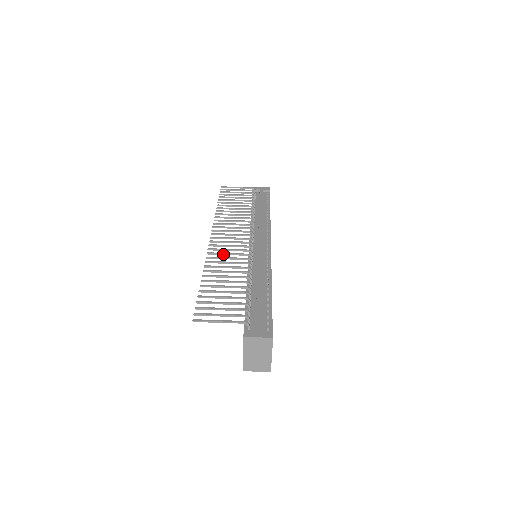
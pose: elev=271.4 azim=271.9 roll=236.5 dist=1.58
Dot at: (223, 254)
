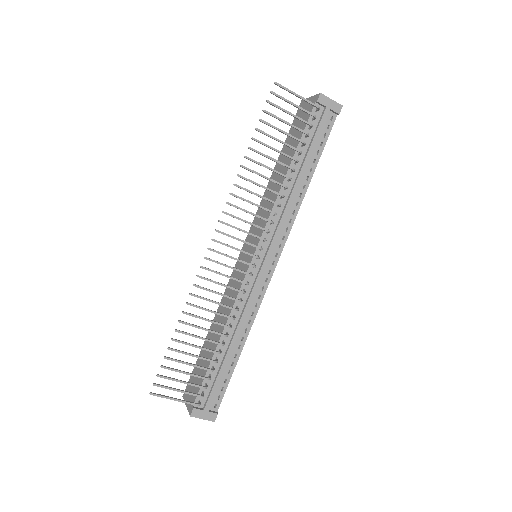
Dot at: (215, 283)
